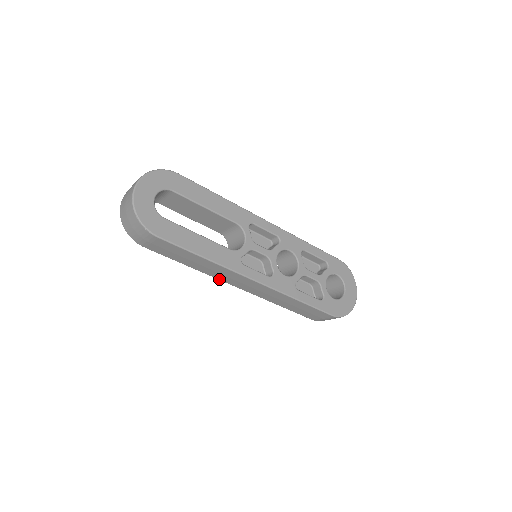
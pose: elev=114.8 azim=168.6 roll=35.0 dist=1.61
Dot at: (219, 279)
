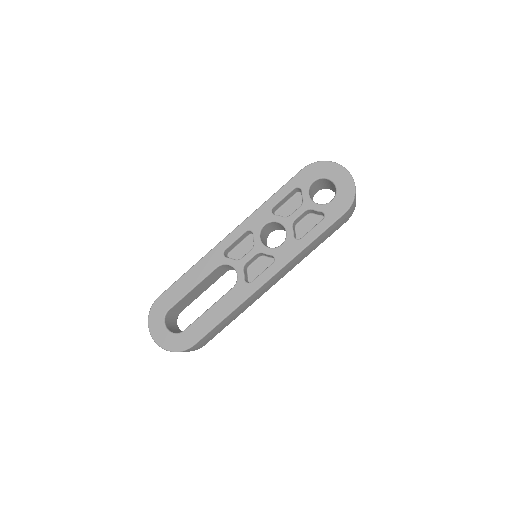
Dot at: occluded
